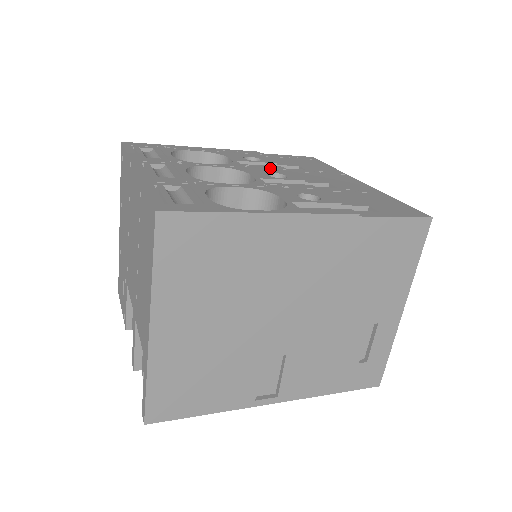
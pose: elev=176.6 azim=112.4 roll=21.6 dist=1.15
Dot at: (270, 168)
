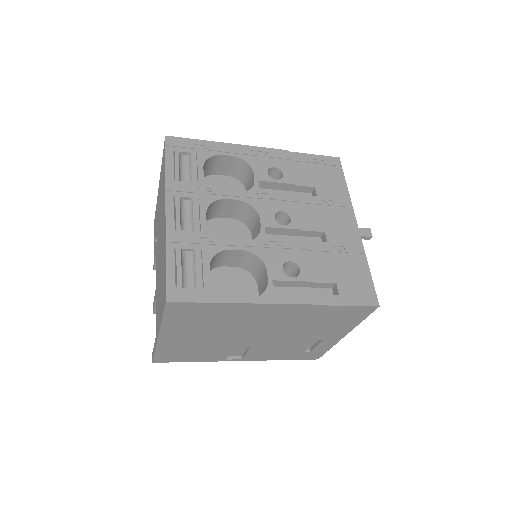
Dot at: (283, 199)
